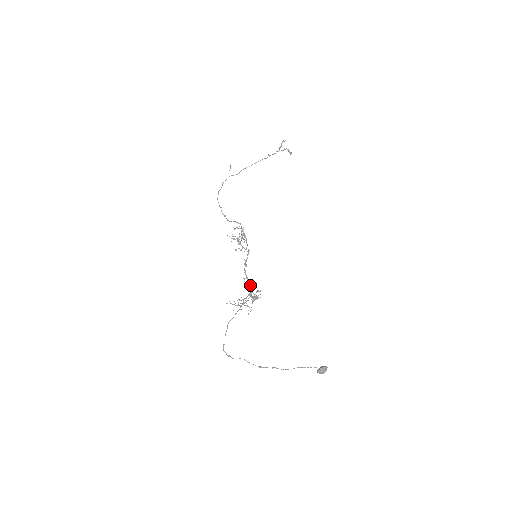
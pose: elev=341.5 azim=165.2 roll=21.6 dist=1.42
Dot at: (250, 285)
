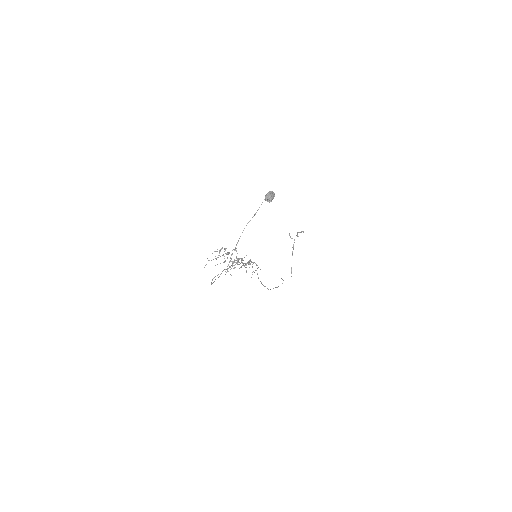
Dot at: (243, 260)
